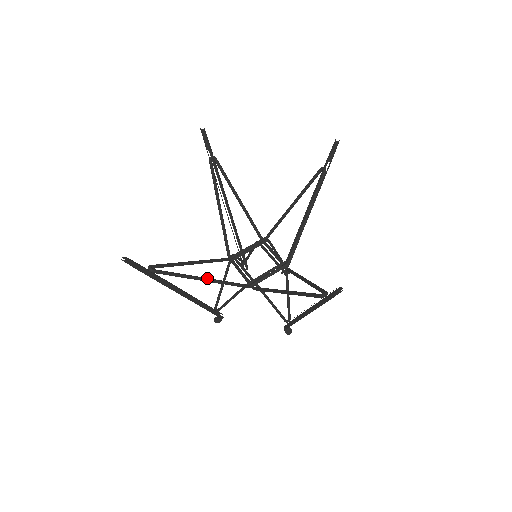
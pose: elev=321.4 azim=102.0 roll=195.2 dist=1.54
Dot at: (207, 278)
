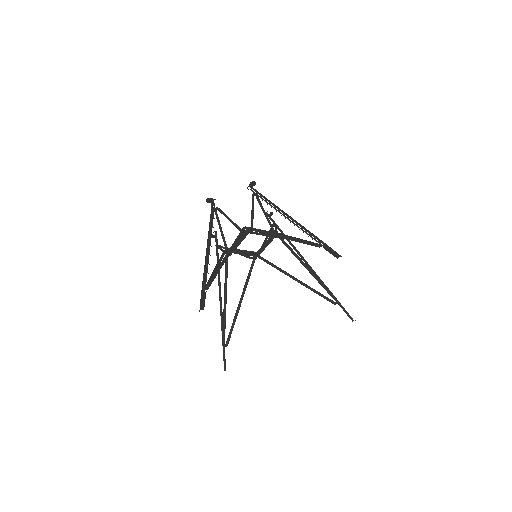
Dot at: occluded
